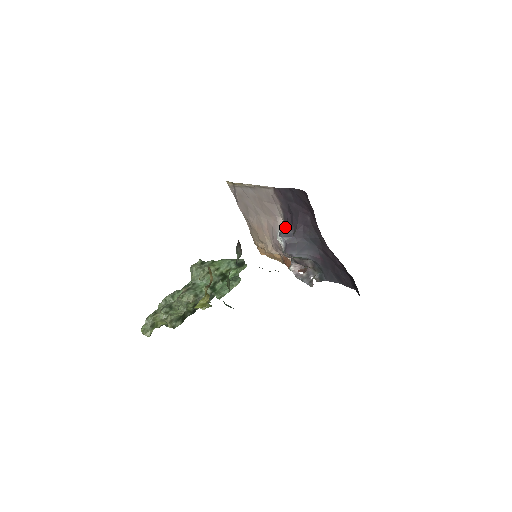
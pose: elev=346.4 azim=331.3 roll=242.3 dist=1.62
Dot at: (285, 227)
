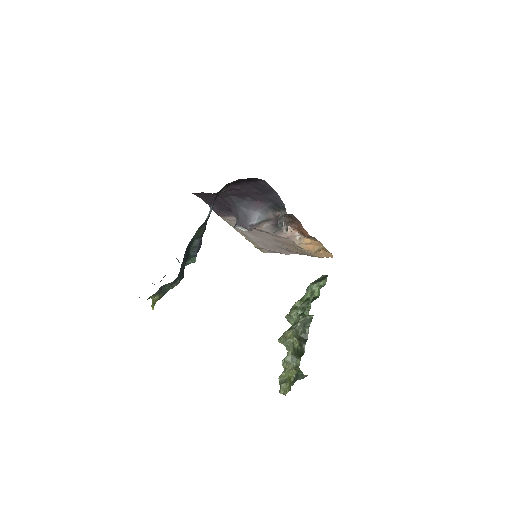
Dot at: occluded
